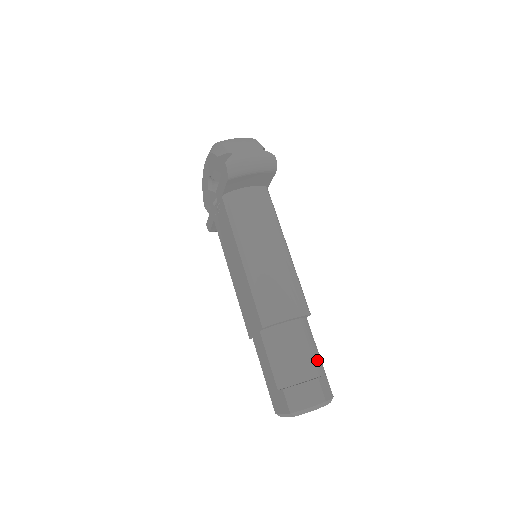
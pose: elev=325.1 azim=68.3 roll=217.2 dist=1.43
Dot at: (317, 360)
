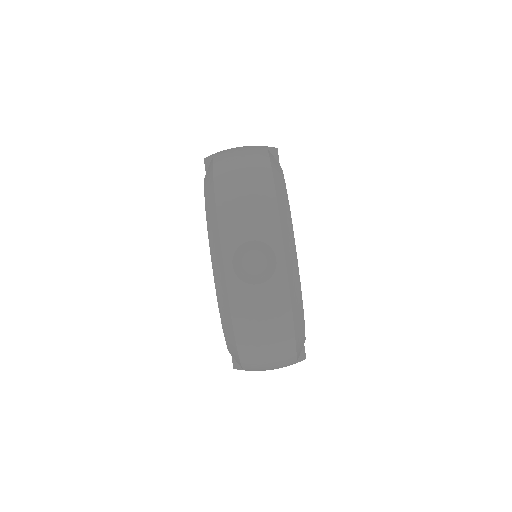
Dot at: occluded
